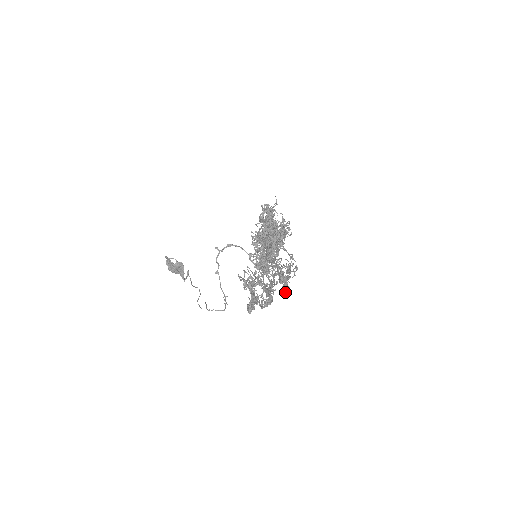
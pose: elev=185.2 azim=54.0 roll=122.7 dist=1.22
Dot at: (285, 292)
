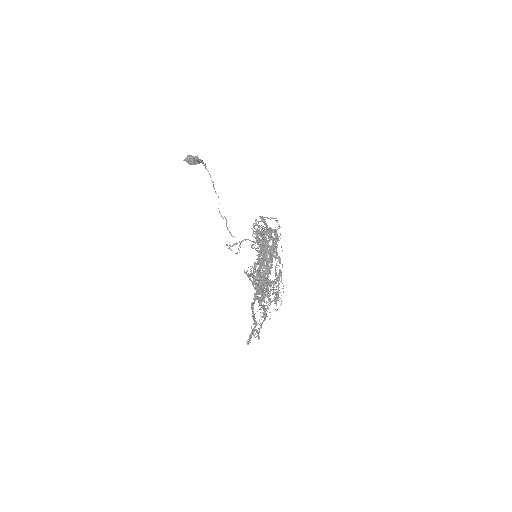
Dot at: (277, 294)
